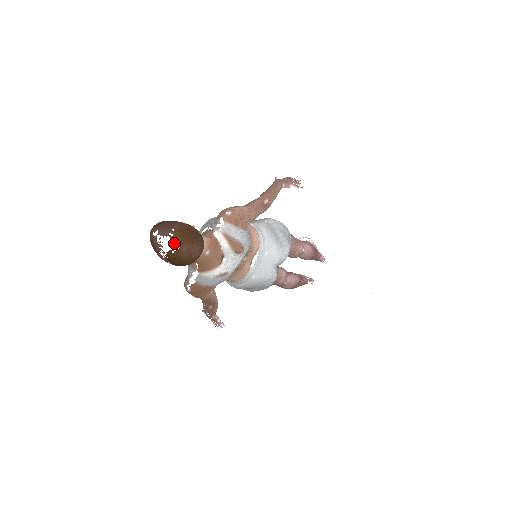
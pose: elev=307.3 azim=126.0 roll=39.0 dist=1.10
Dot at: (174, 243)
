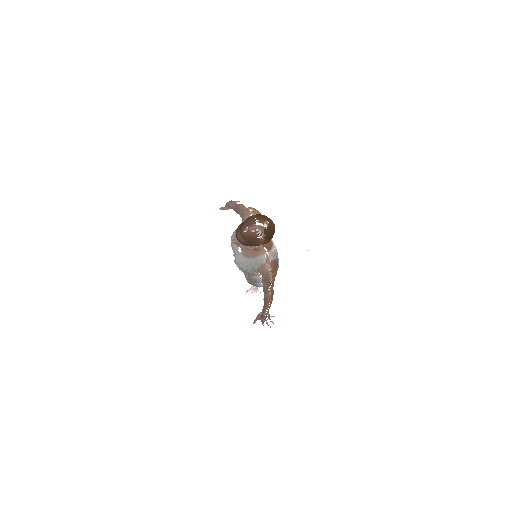
Dot at: (263, 223)
